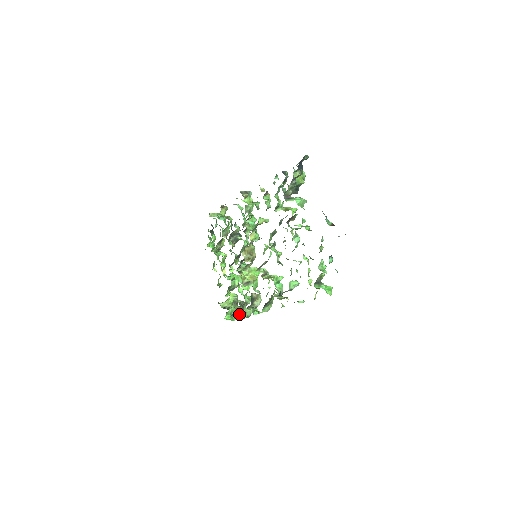
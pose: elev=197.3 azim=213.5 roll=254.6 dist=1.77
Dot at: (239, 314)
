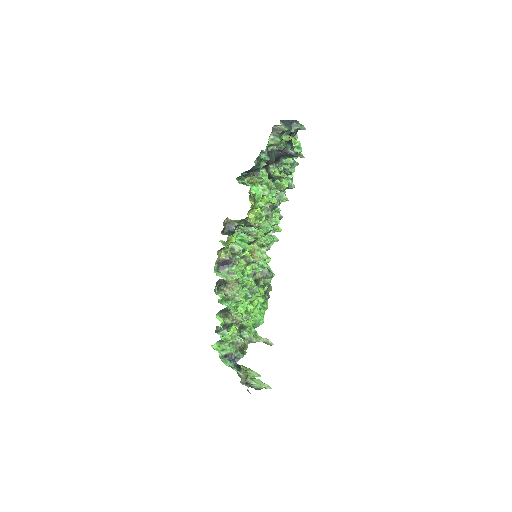
Dot at: (239, 367)
